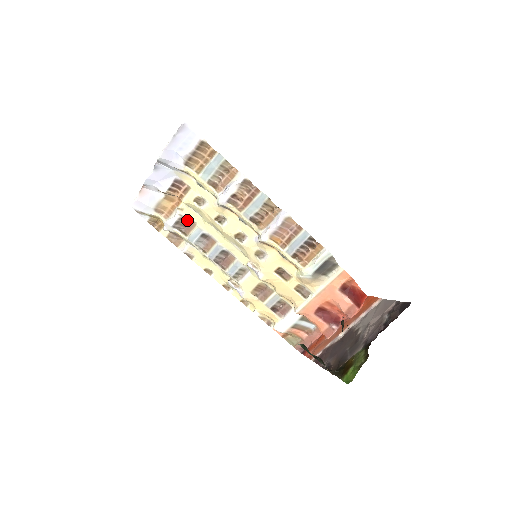
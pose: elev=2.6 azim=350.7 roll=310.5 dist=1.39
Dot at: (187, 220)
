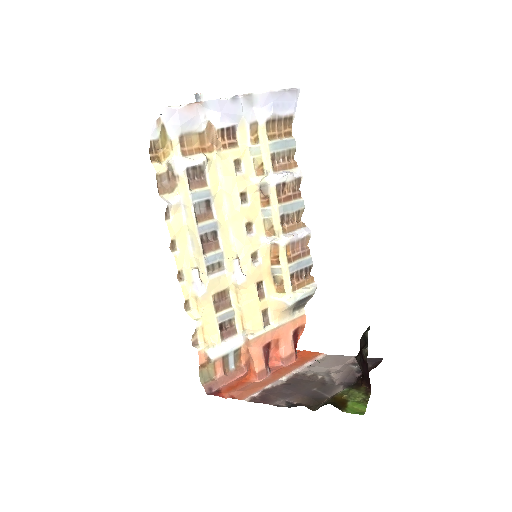
Dot at: (202, 174)
